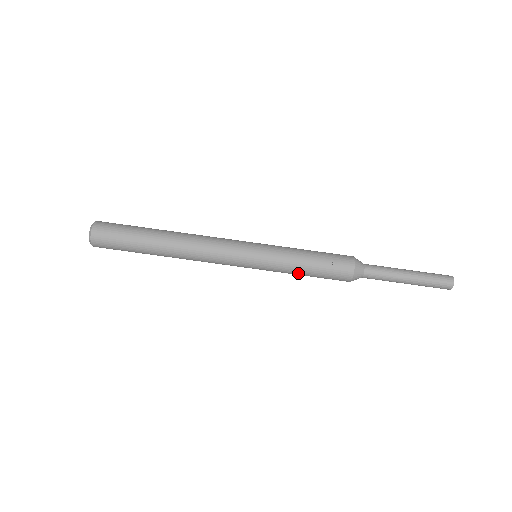
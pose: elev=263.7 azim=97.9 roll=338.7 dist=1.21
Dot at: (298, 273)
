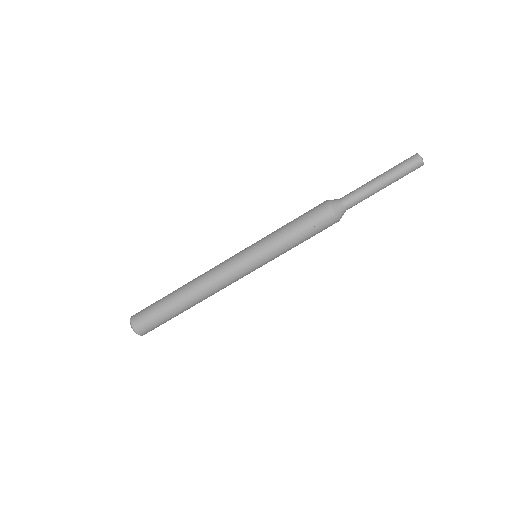
Dot at: occluded
